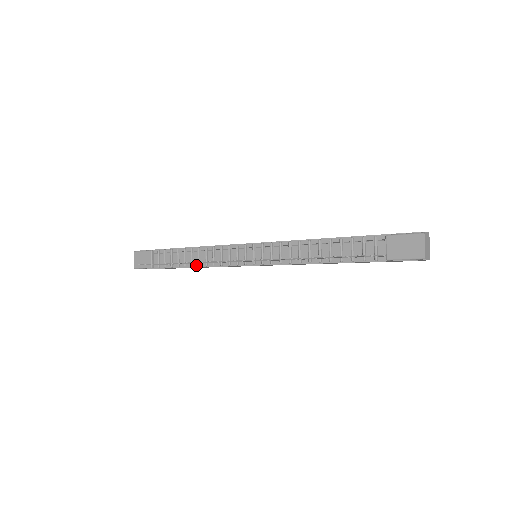
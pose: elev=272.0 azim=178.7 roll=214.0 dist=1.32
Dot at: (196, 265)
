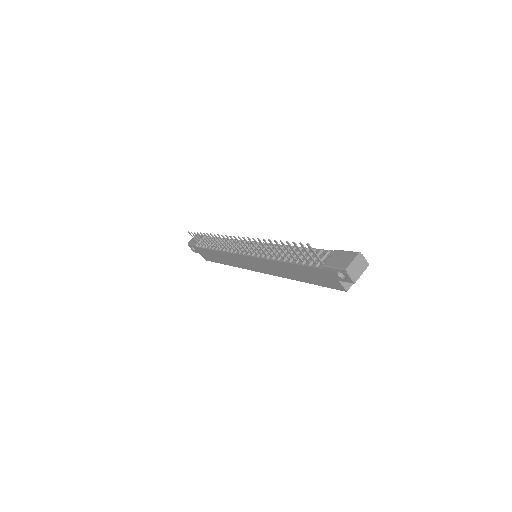
Dot at: (219, 249)
